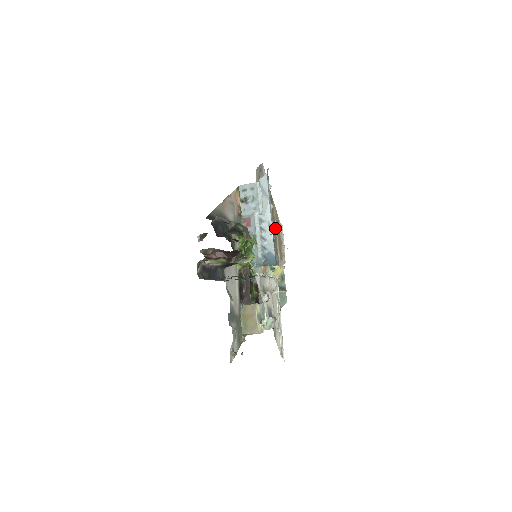
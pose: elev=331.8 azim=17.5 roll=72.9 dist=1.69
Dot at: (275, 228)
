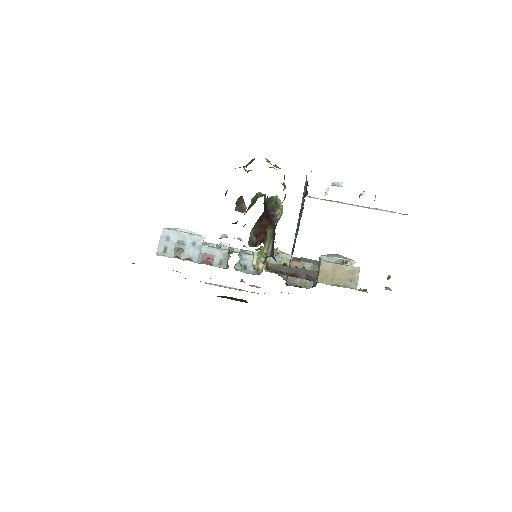
Dot at: occluded
